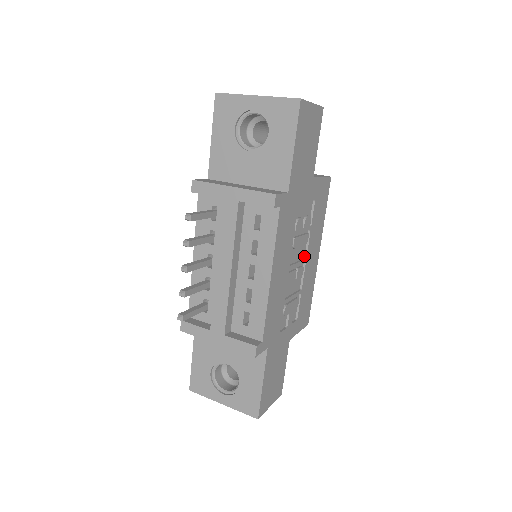
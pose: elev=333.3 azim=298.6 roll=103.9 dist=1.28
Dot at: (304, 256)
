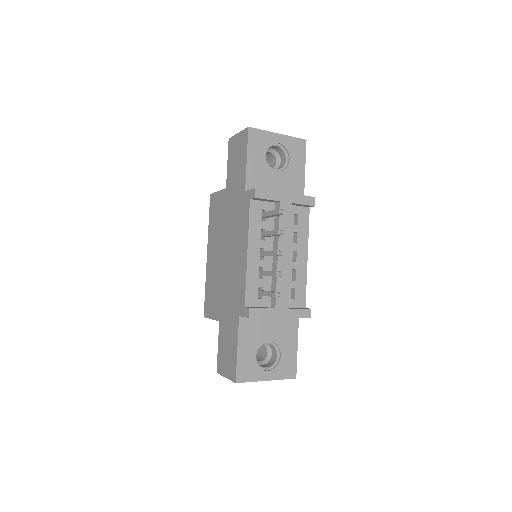
Dot at: occluded
